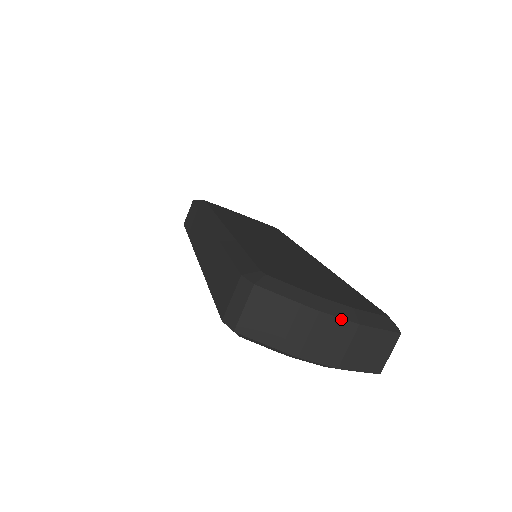
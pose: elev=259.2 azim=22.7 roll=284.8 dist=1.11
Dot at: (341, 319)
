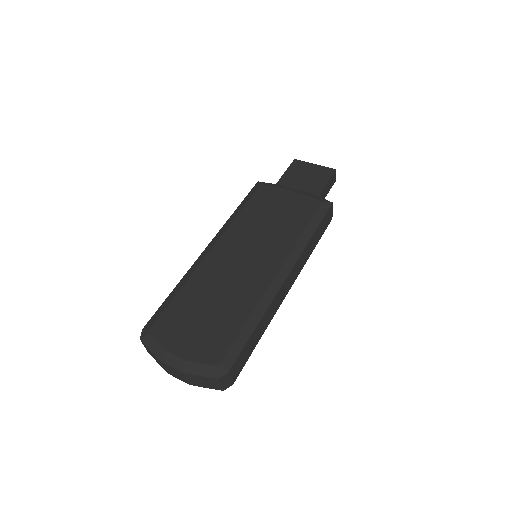
Dot at: (172, 367)
